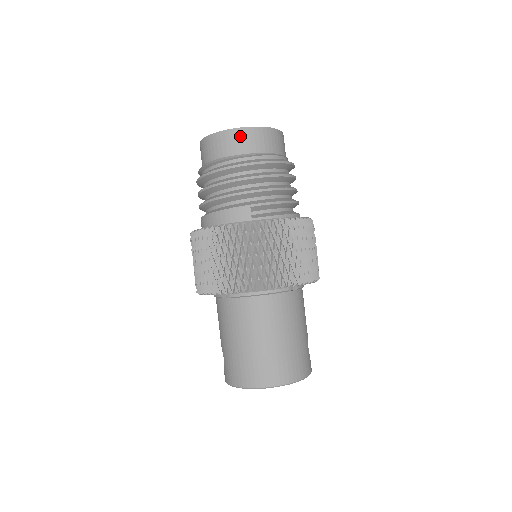
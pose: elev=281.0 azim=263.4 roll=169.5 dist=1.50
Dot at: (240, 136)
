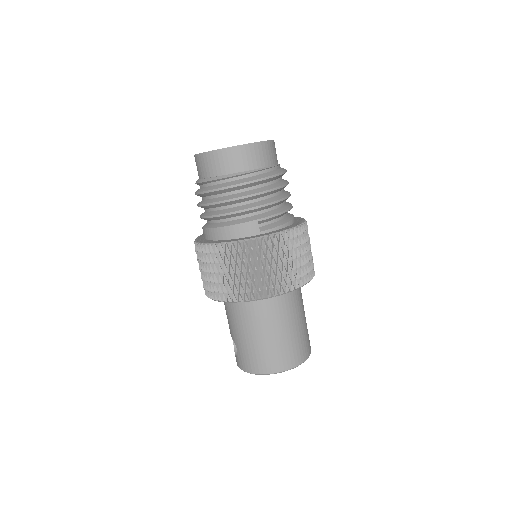
Dot at: (242, 153)
